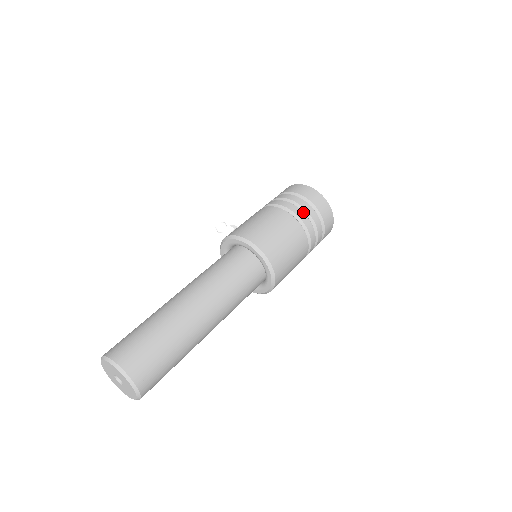
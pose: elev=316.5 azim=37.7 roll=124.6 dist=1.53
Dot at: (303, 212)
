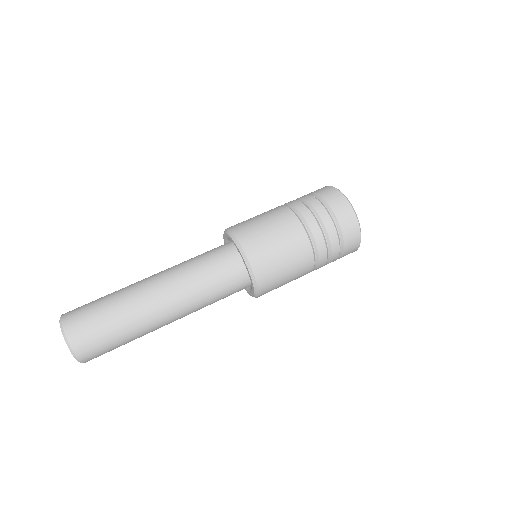
Dot at: (309, 209)
